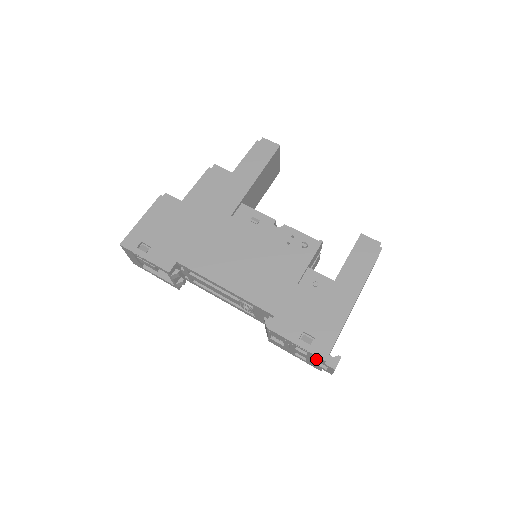
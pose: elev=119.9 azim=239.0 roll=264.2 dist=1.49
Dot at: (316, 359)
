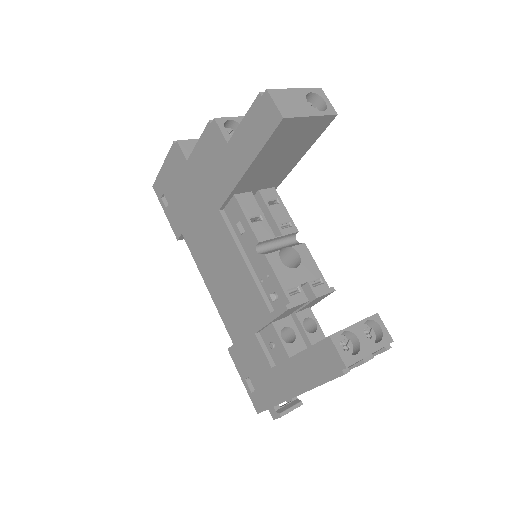
Dot at: occluded
